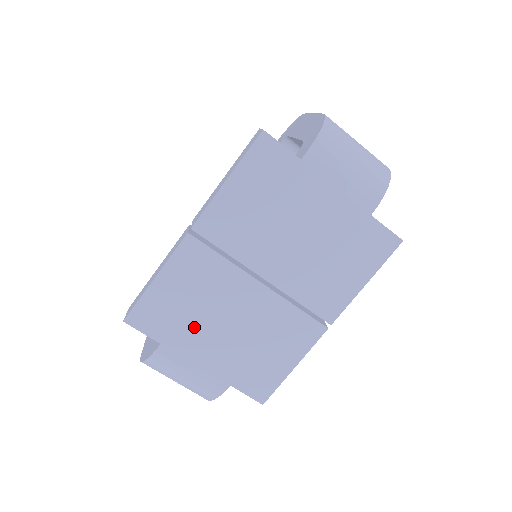
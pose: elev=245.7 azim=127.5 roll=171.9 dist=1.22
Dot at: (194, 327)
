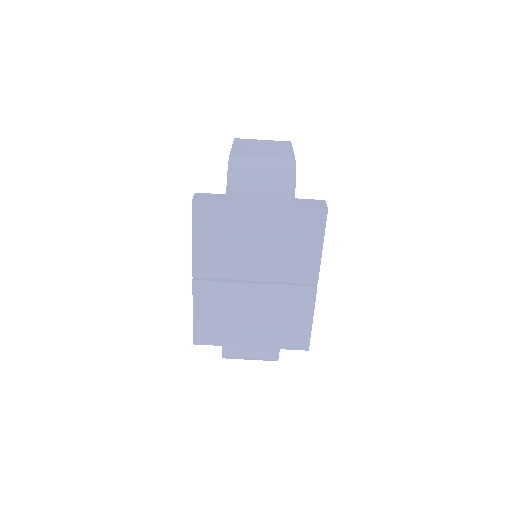
Dot at: (234, 328)
